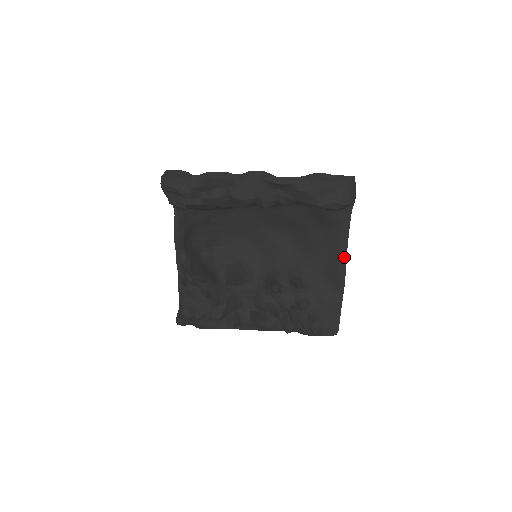
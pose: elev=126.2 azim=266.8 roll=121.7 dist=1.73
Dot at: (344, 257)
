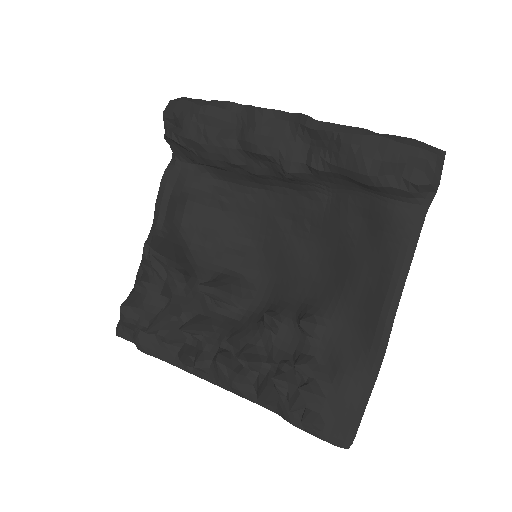
Dot at: (396, 294)
